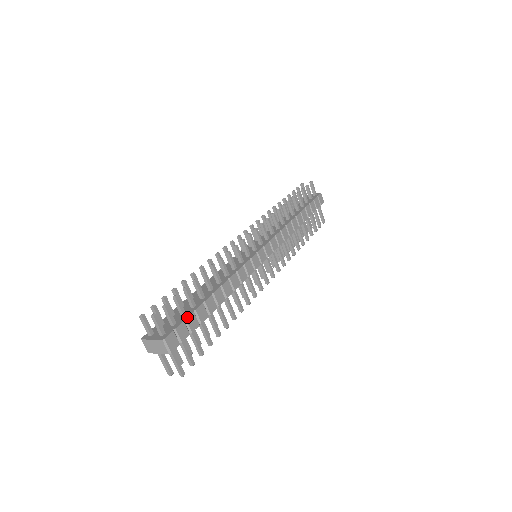
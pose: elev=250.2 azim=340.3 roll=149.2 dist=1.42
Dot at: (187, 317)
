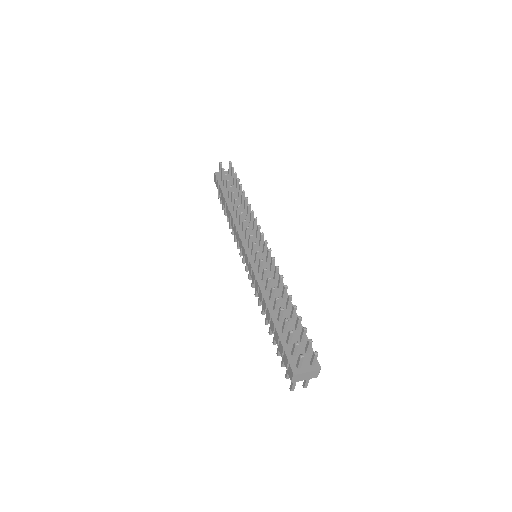
Dot at: occluded
